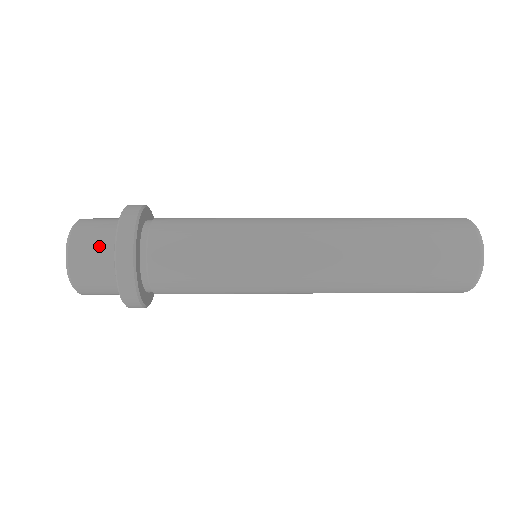
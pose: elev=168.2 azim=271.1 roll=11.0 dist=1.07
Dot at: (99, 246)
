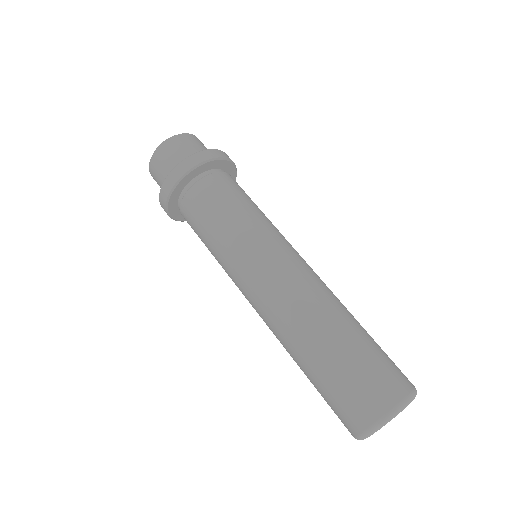
Dot at: (178, 155)
